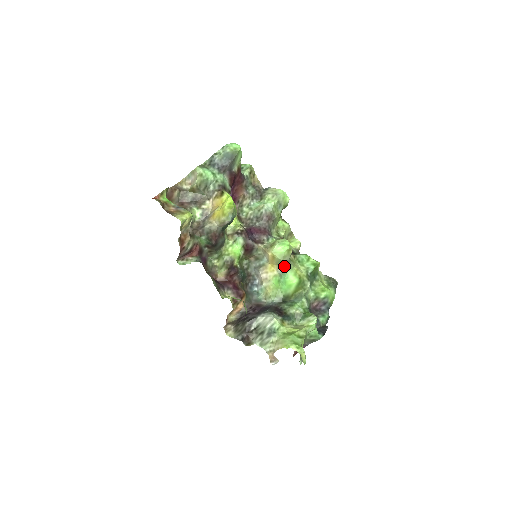
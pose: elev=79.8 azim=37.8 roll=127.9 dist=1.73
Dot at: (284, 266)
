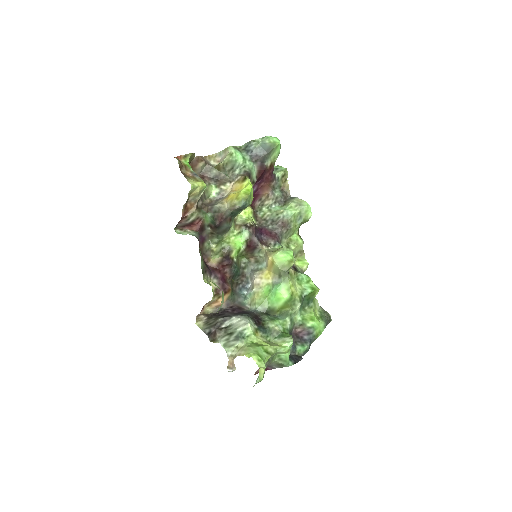
Dot at: (280, 277)
